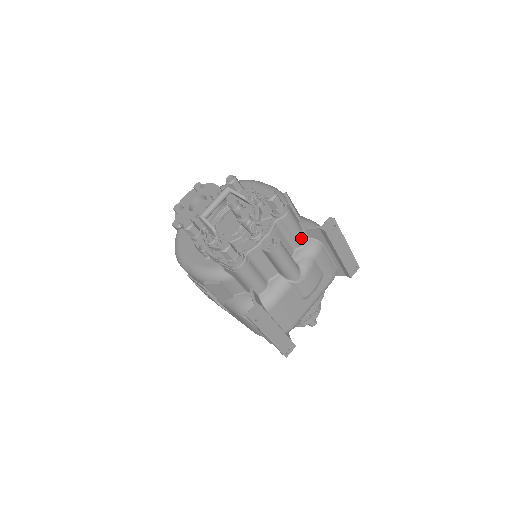
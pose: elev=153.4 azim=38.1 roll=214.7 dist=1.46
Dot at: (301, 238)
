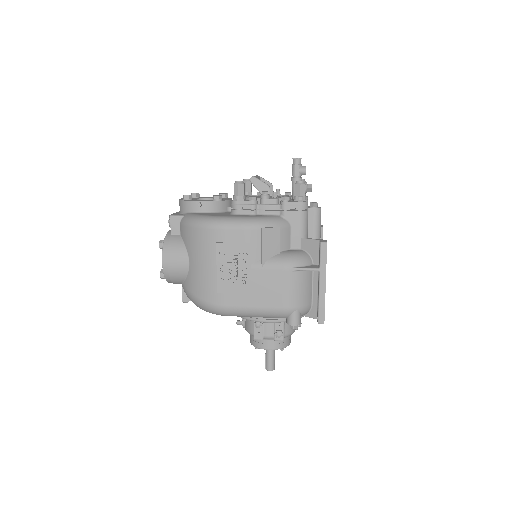
Dot at: occluded
